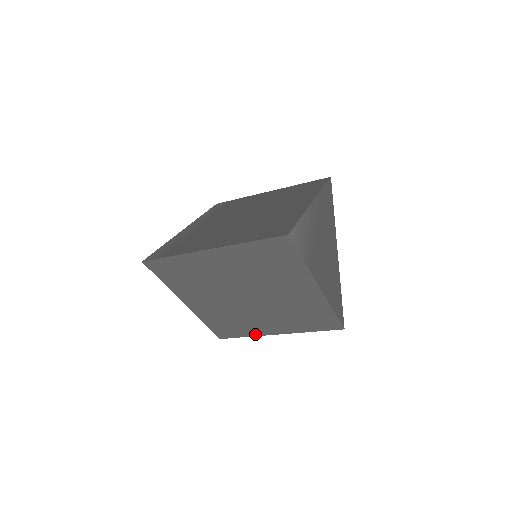
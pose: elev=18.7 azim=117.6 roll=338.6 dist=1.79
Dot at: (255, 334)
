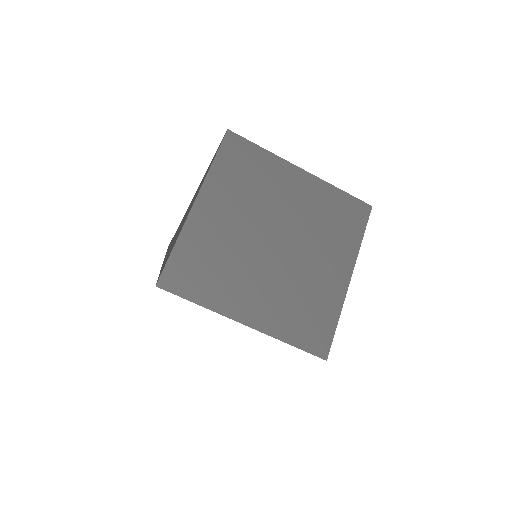
Dot at: (217, 307)
